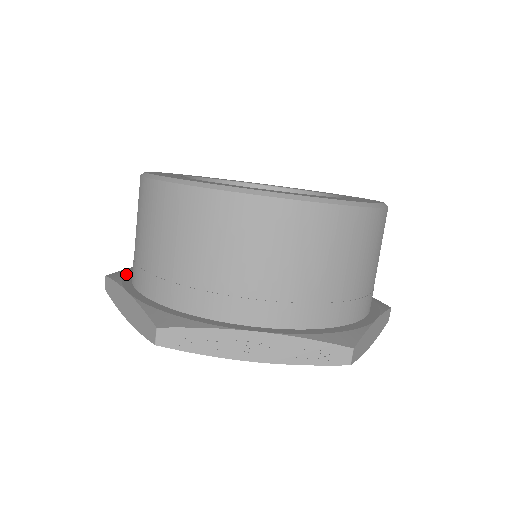
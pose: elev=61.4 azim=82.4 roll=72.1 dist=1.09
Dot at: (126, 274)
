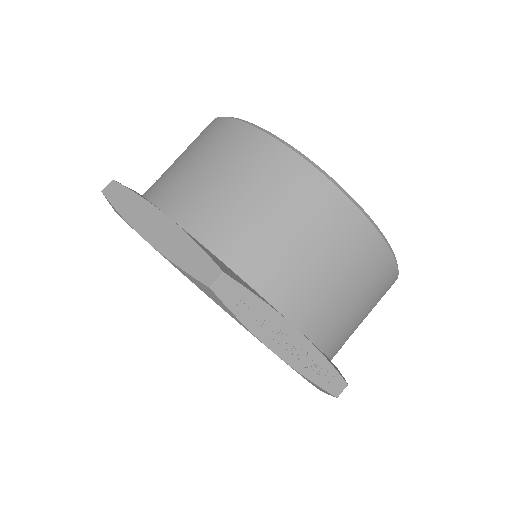
Dot at: occluded
